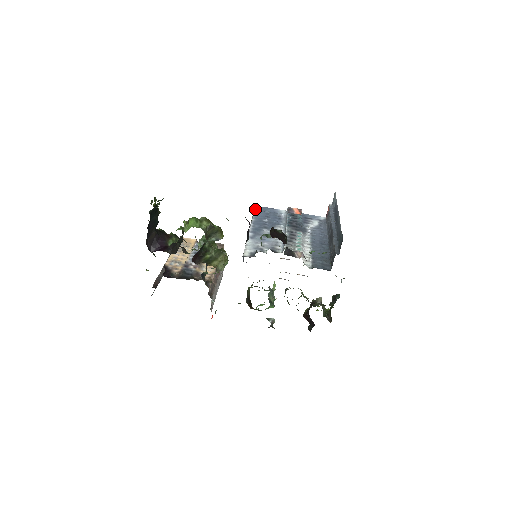
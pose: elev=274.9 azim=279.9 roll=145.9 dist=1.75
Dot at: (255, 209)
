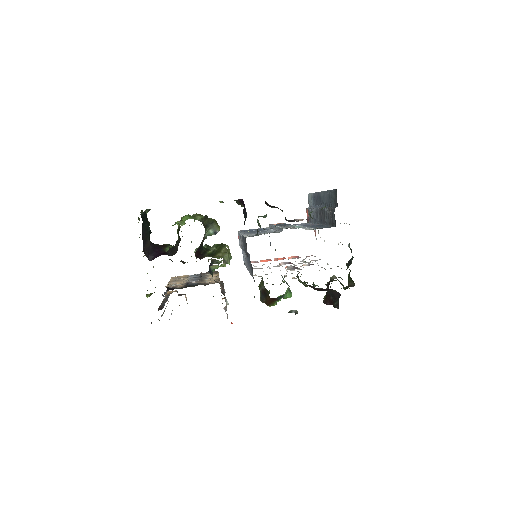
Dot at: (238, 231)
